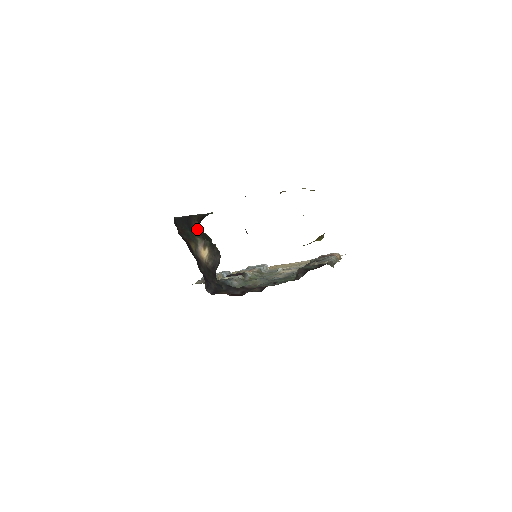
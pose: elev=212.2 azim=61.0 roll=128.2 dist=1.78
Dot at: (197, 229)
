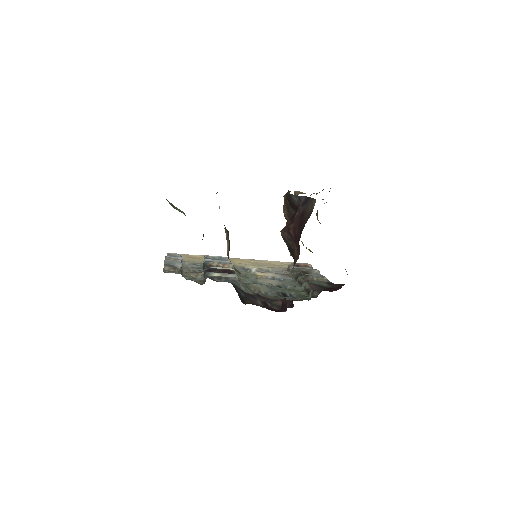
Dot at: occluded
